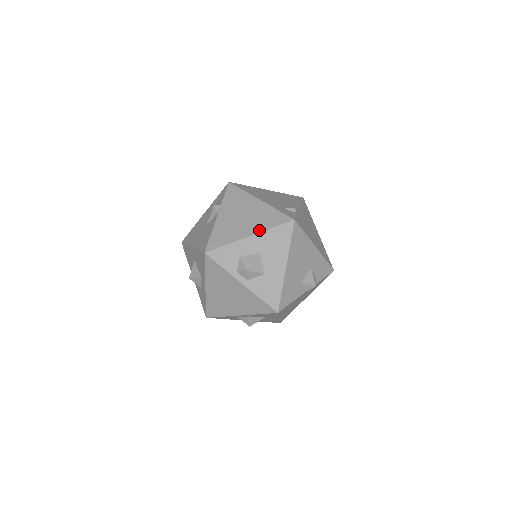
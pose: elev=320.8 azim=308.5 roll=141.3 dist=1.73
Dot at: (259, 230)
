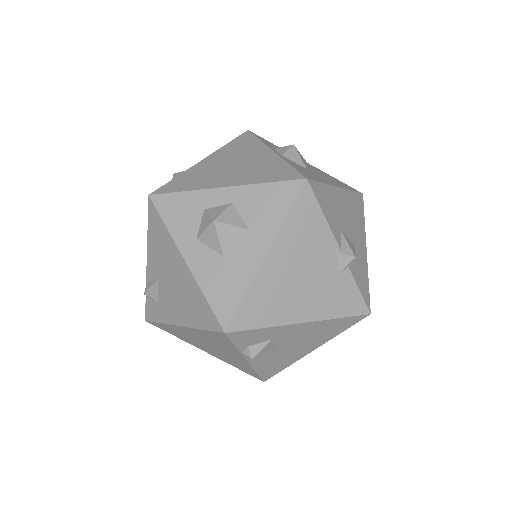
Dot at: occluded
